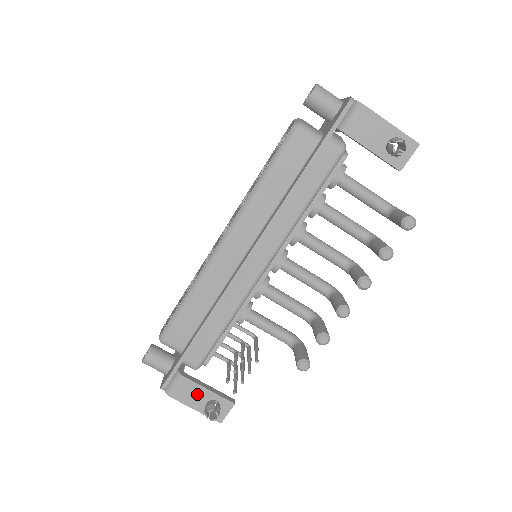
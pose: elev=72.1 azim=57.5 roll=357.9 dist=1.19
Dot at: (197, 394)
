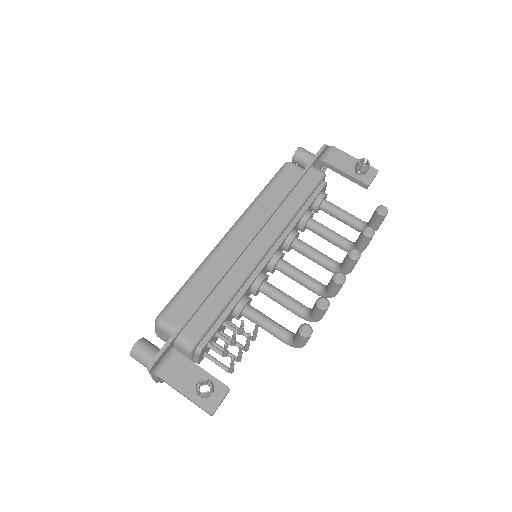
Dot at: (188, 373)
